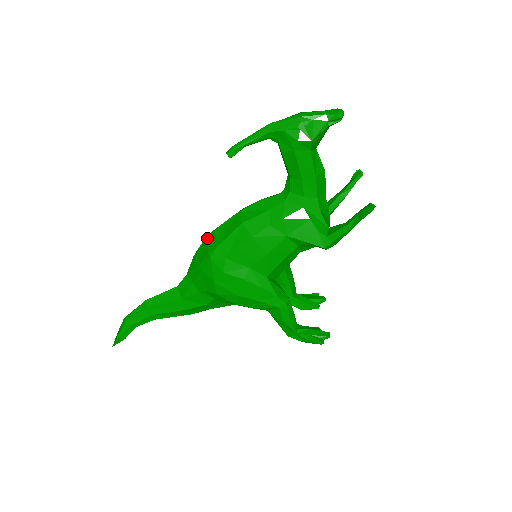
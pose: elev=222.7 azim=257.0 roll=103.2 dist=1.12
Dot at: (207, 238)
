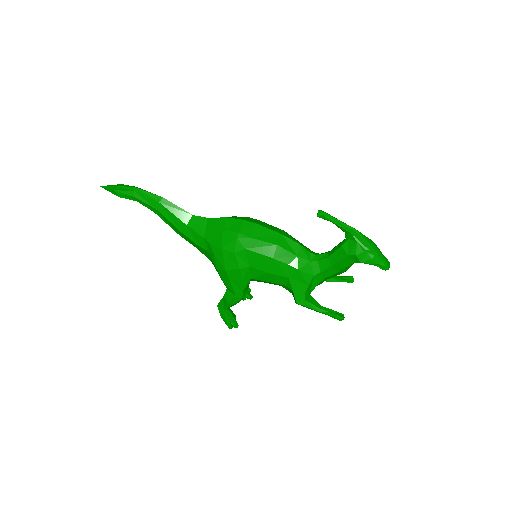
Dot at: (247, 222)
